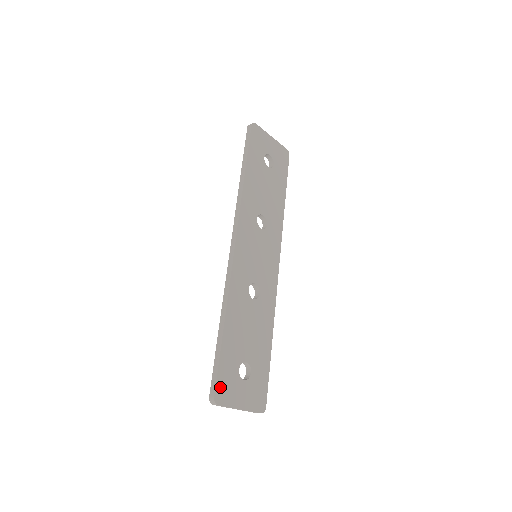
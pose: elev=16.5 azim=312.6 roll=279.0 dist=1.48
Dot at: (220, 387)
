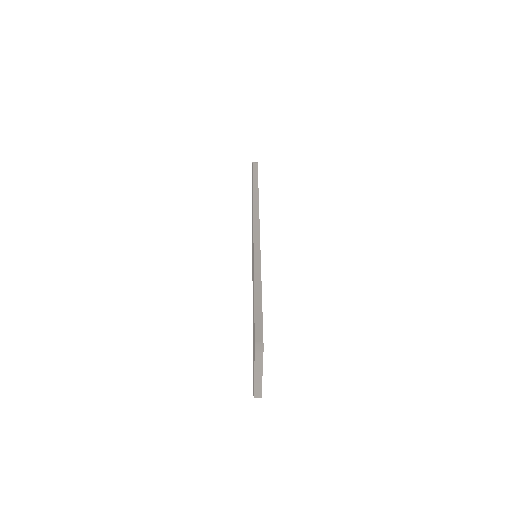
Dot at: occluded
